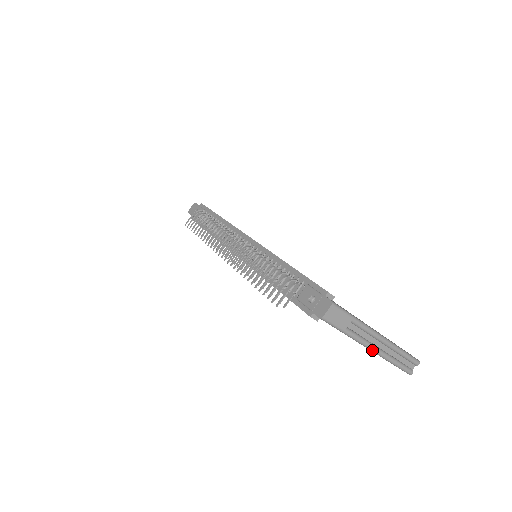
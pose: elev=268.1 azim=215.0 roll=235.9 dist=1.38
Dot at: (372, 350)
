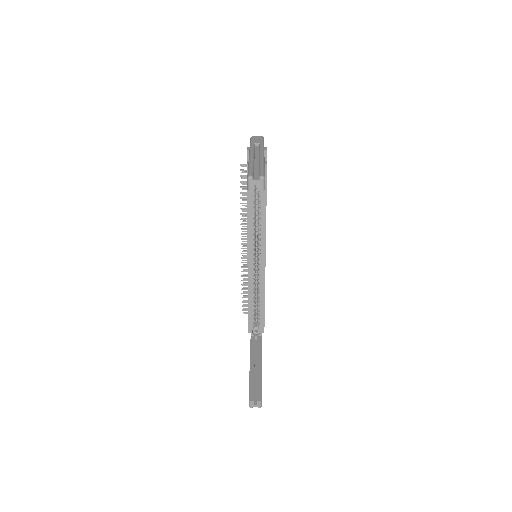
Dot at: (250, 155)
